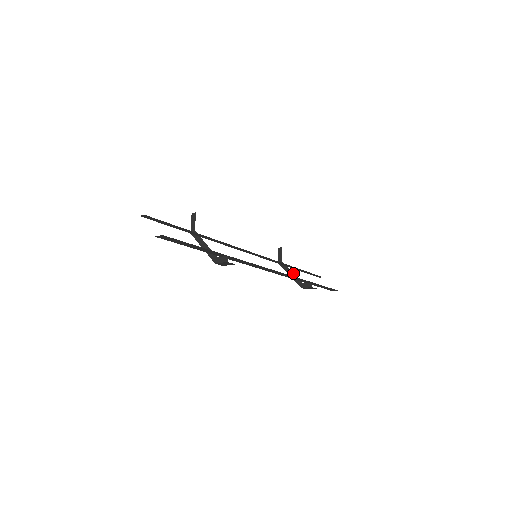
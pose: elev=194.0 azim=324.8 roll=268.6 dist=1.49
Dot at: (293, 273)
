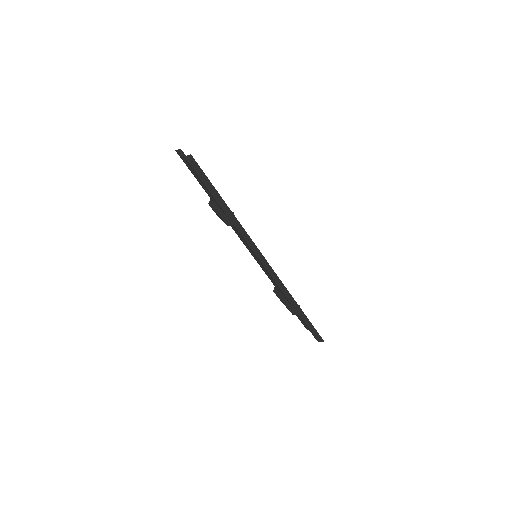
Dot at: occluded
